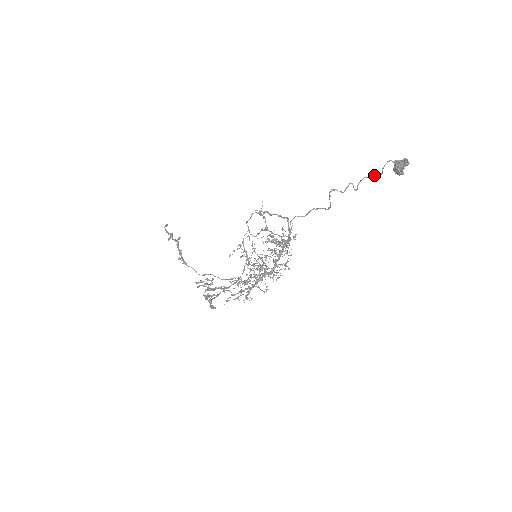
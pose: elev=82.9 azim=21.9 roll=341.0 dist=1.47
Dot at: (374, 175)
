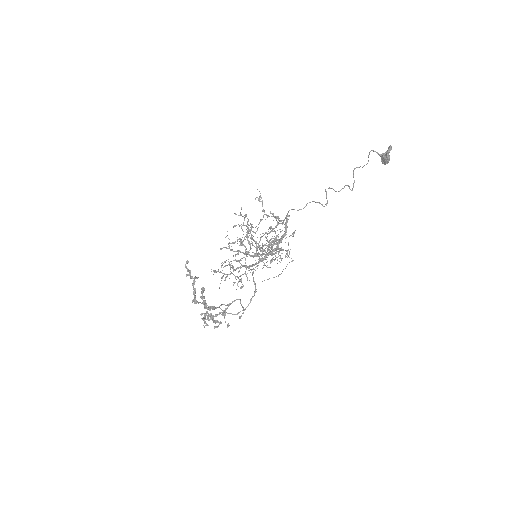
Dot at: (363, 166)
